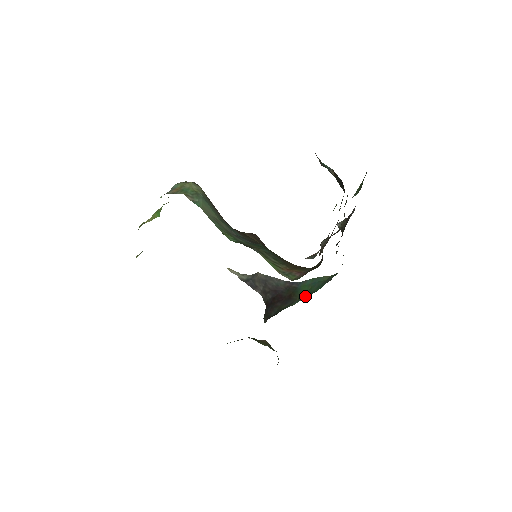
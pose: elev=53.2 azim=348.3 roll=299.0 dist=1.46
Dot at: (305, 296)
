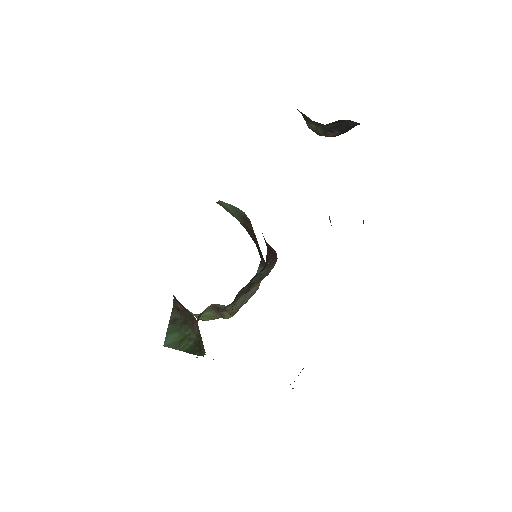
Dot at: occluded
